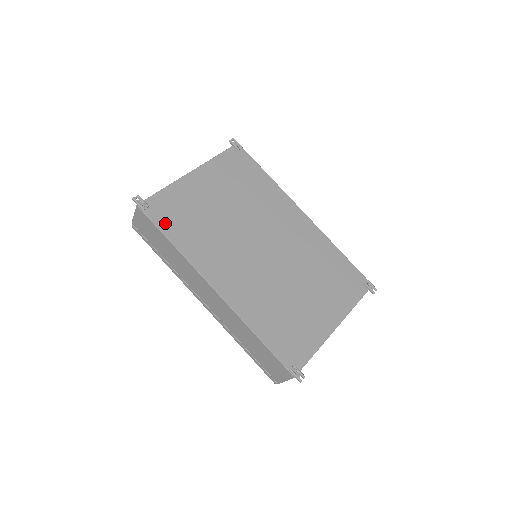
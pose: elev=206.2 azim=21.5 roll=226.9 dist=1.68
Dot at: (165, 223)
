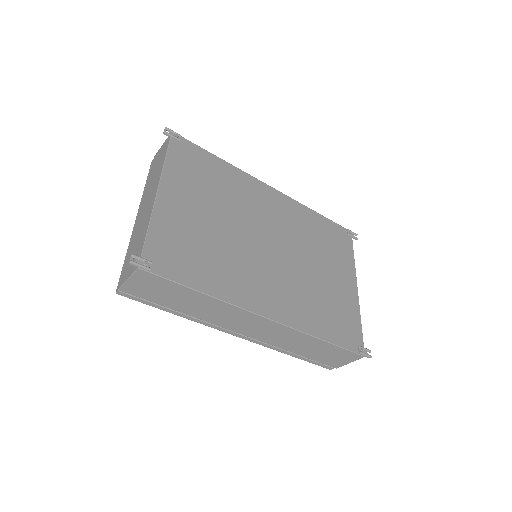
Dot at: (180, 273)
